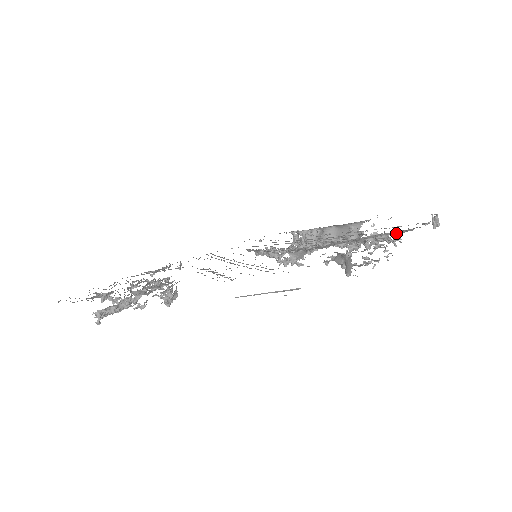
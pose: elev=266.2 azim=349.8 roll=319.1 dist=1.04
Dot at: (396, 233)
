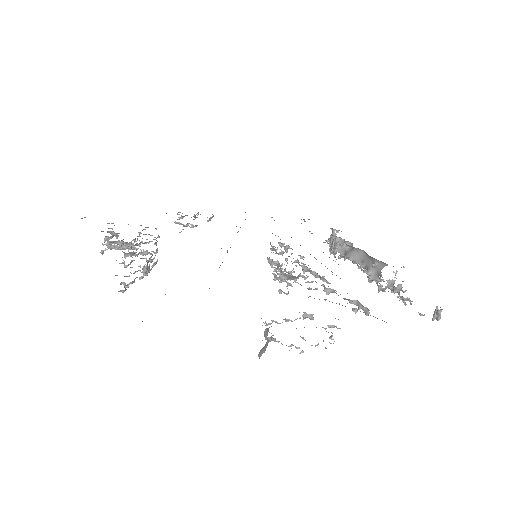
Dot at: occluded
